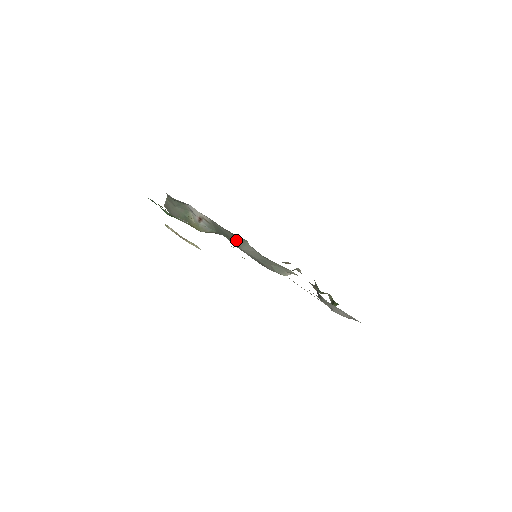
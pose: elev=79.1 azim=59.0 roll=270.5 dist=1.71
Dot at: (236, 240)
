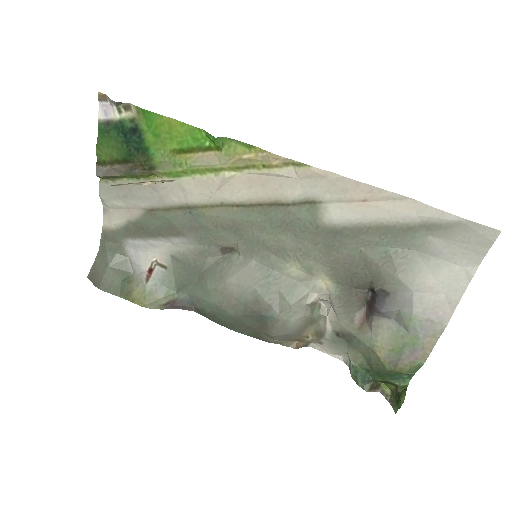
Dot at: (215, 269)
